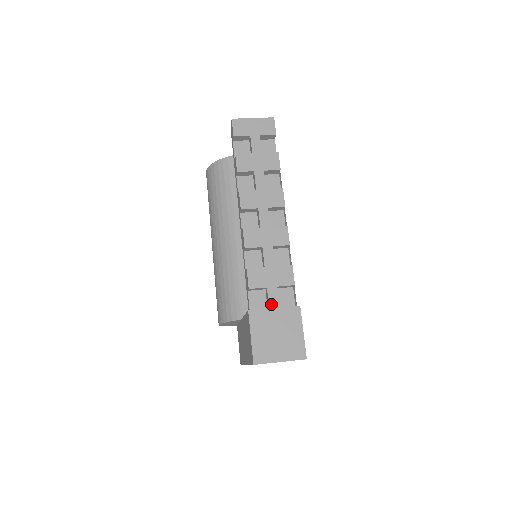
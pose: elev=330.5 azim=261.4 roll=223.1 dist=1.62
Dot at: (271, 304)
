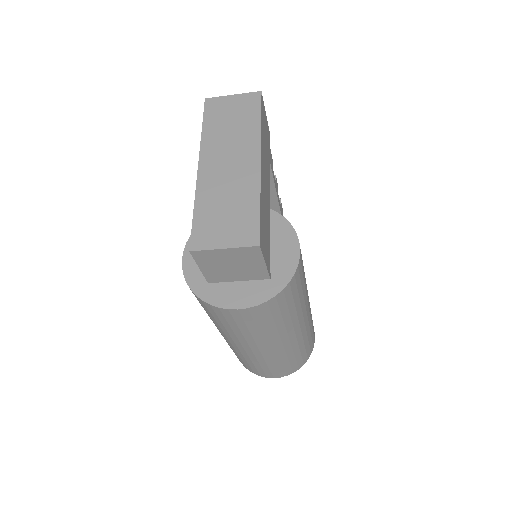
Dot at: occluded
